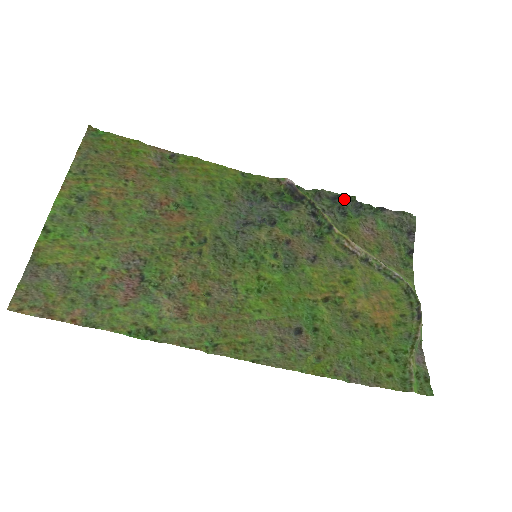
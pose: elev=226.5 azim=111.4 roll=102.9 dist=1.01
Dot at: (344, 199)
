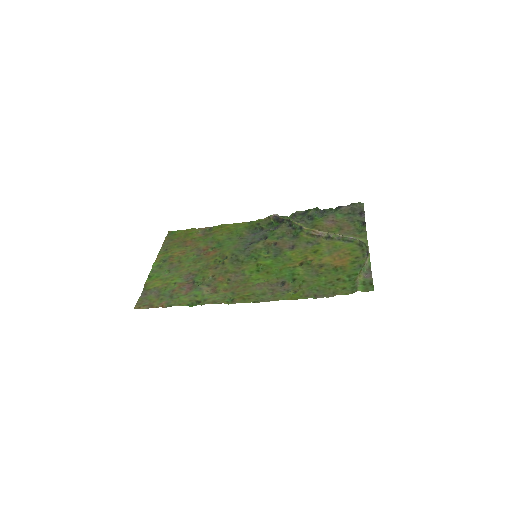
Dot at: (310, 211)
